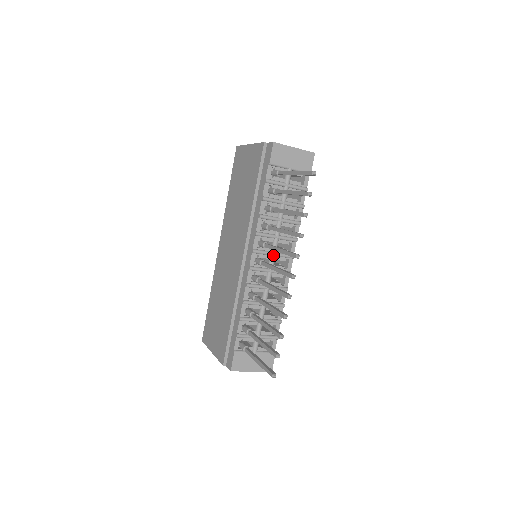
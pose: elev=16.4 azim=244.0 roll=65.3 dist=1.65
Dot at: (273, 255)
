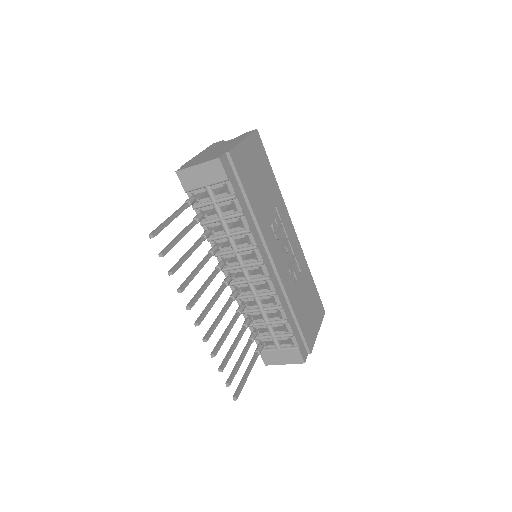
Dot at: (241, 268)
